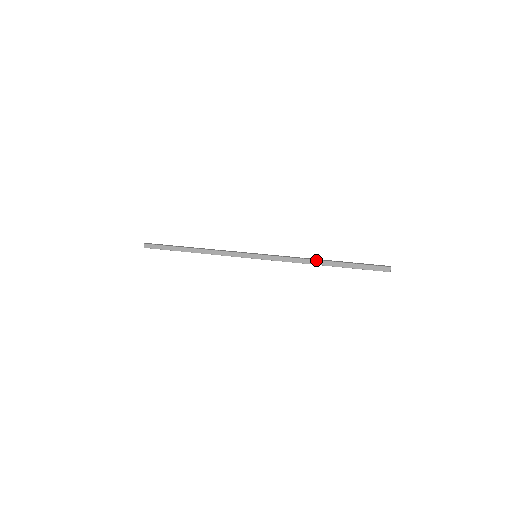
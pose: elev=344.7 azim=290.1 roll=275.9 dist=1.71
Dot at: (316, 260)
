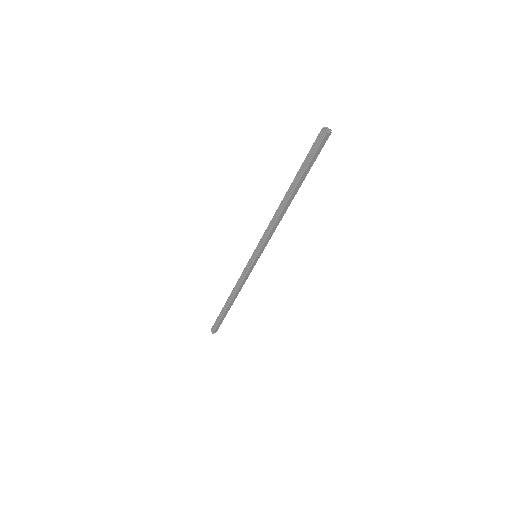
Dot at: (280, 204)
